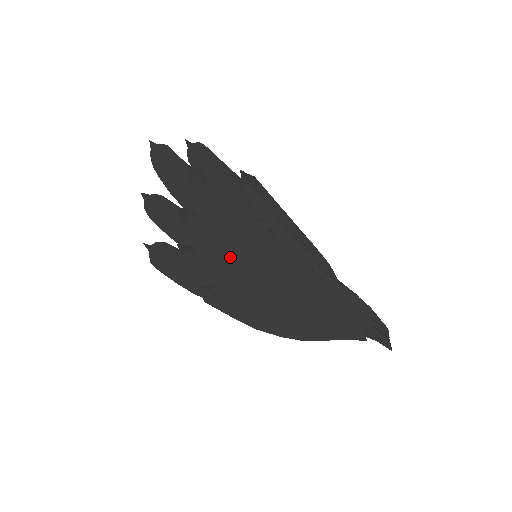
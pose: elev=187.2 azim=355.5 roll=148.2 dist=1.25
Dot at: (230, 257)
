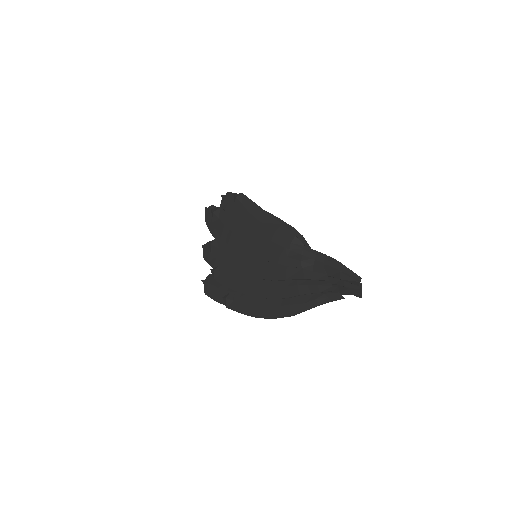
Dot at: (234, 263)
